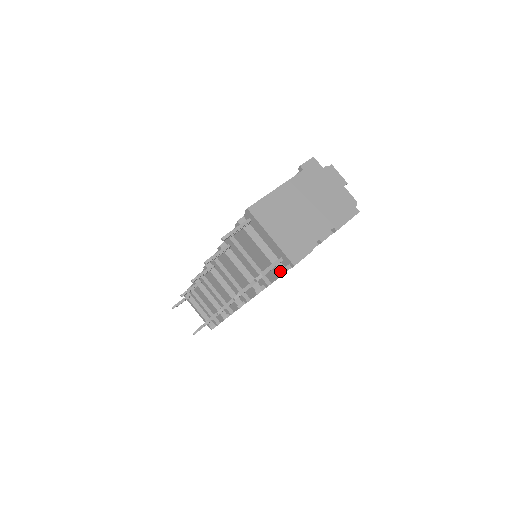
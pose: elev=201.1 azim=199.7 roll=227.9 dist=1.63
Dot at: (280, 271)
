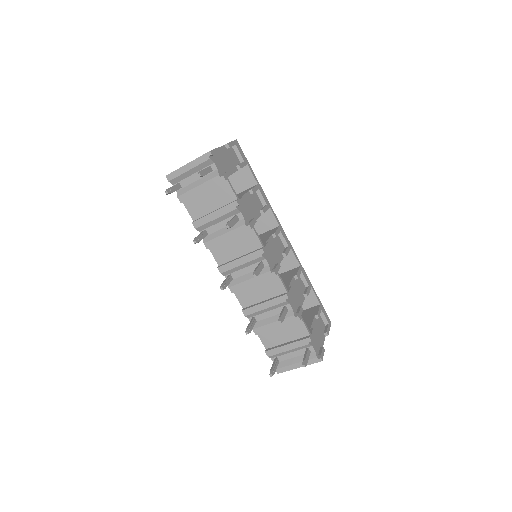
Dot at: (220, 176)
